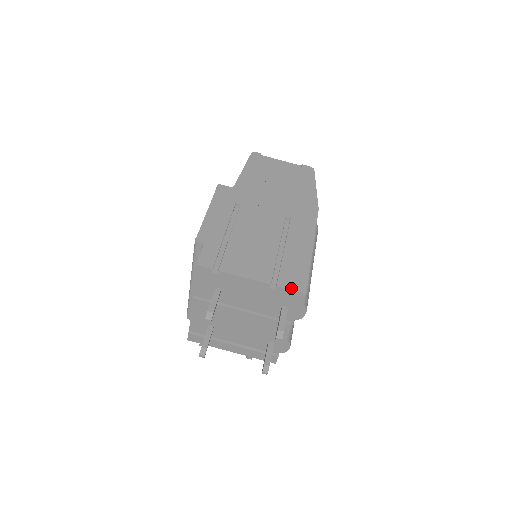
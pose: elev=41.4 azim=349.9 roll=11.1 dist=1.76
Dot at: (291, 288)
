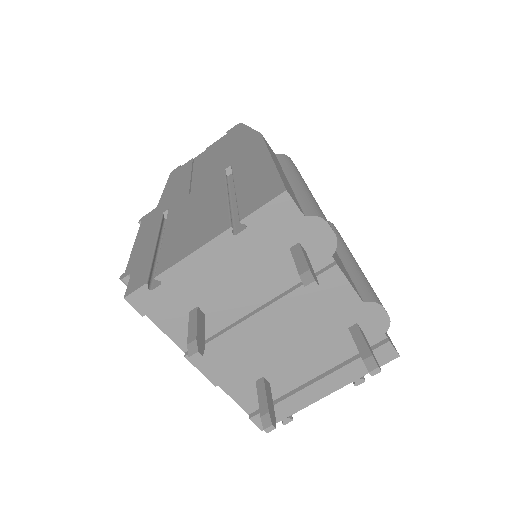
Dot at: (261, 205)
